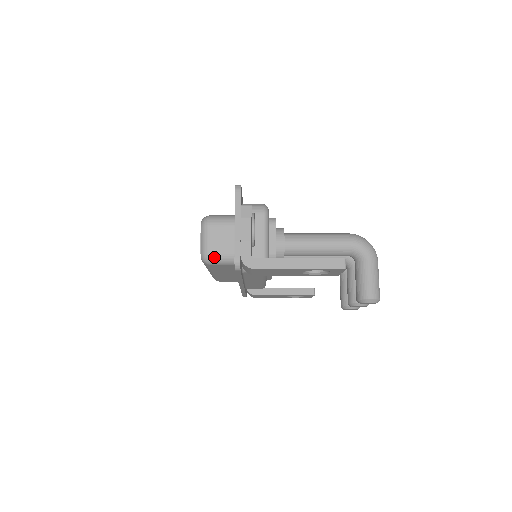
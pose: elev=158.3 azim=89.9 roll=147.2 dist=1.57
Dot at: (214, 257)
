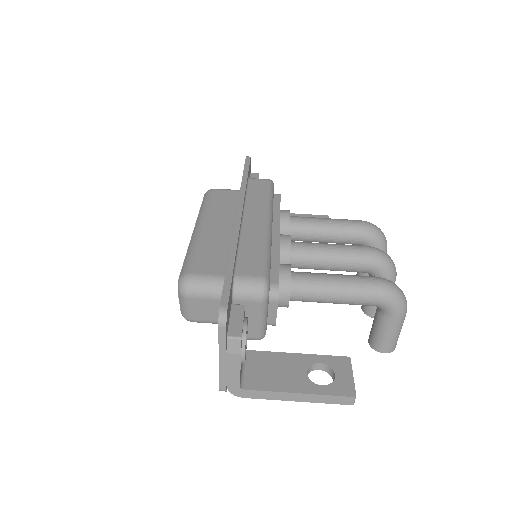
Dot at: (198, 322)
